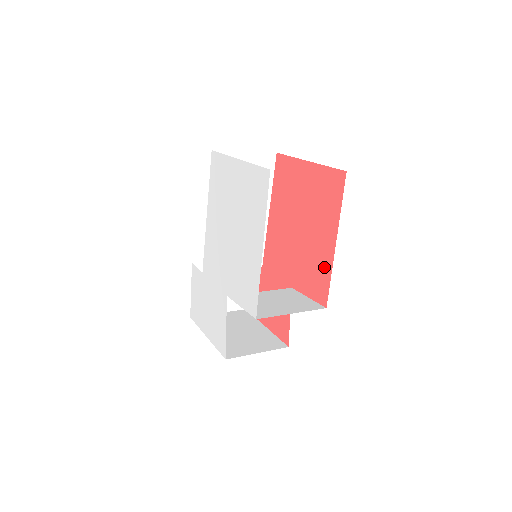
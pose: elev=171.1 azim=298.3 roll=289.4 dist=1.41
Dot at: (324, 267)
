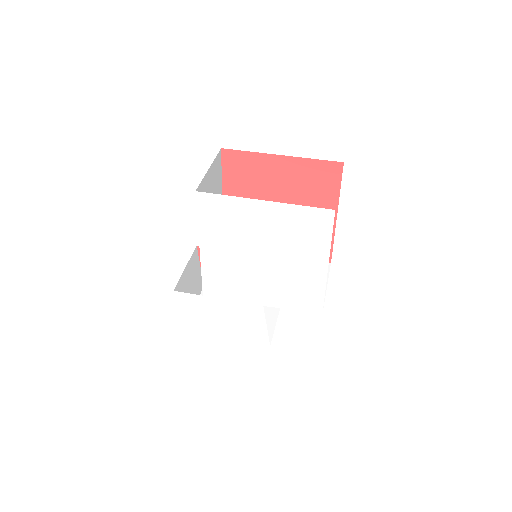
Dot at: occluded
